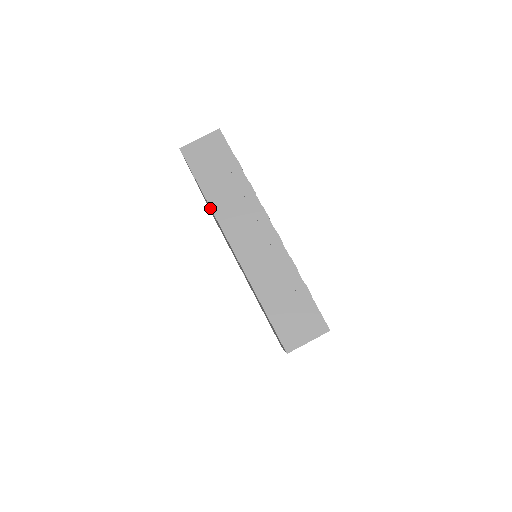
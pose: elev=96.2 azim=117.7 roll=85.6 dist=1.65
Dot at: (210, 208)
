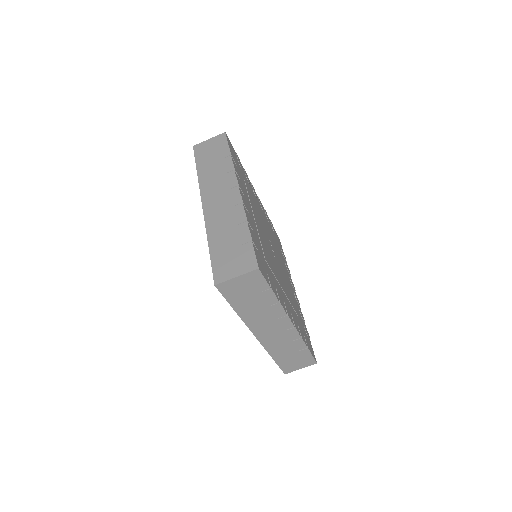
Dot at: occluded
